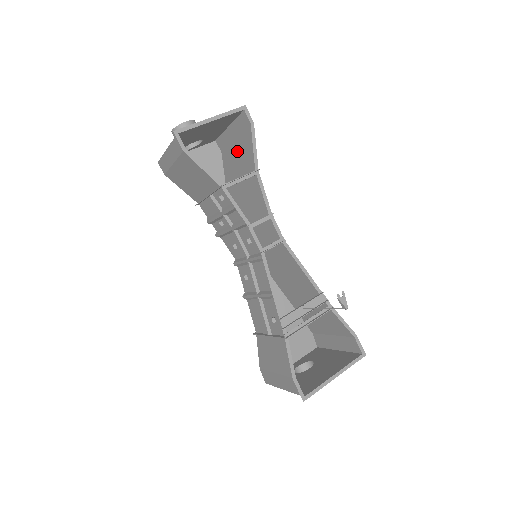
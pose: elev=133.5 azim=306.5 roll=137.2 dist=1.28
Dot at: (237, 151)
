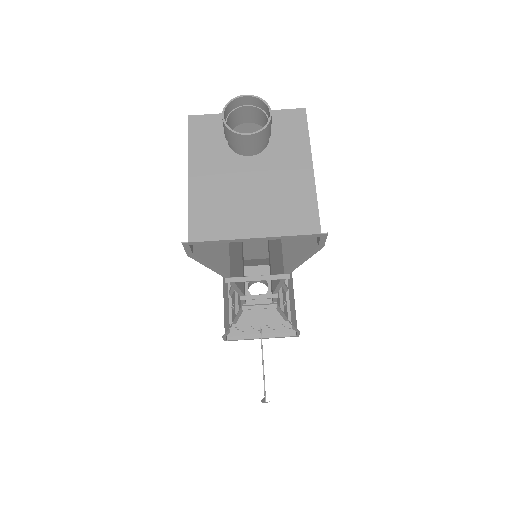
Dot at: occluded
